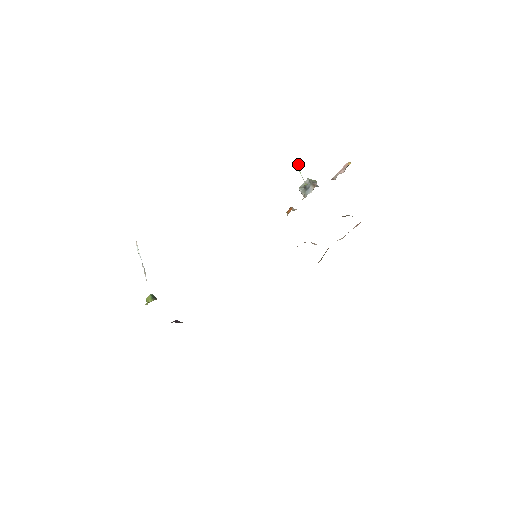
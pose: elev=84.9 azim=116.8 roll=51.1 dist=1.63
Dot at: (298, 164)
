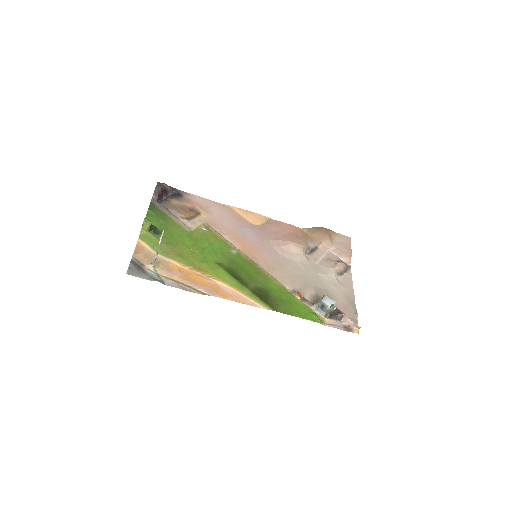
Dot at: occluded
